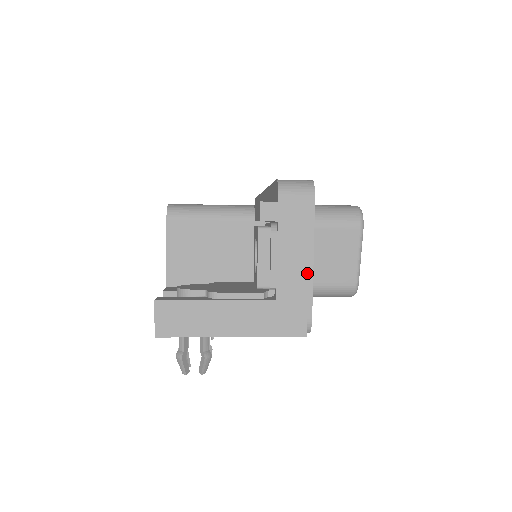
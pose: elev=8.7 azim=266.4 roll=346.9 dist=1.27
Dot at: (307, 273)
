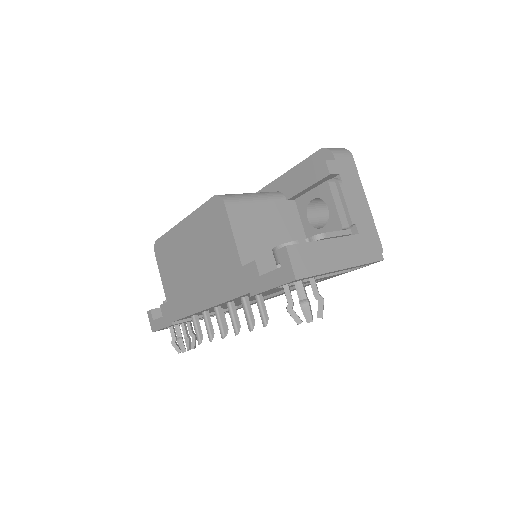
Dot at: (367, 211)
